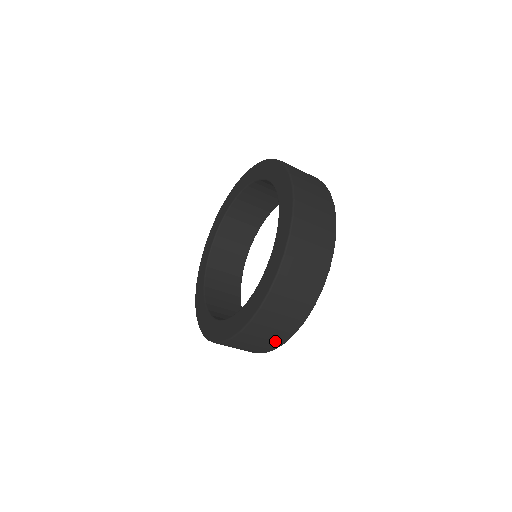
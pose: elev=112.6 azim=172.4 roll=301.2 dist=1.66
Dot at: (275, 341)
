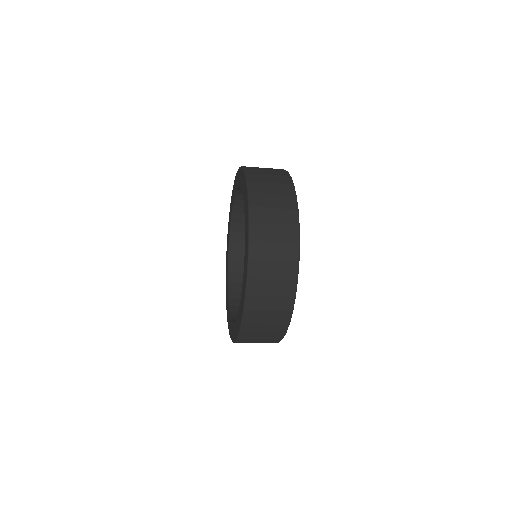
Dot at: (276, 333)
